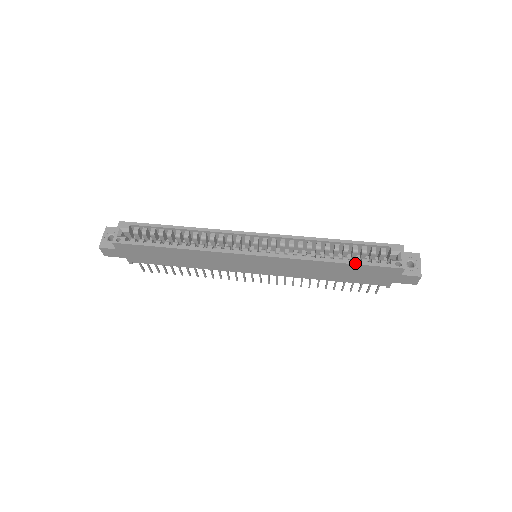
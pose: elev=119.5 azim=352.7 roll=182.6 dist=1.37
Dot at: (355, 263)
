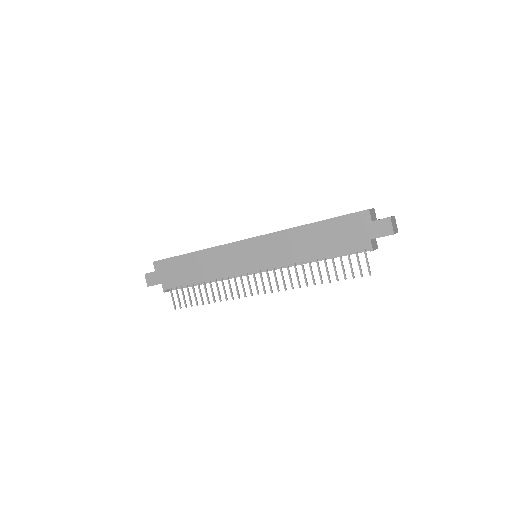
Dot at: (326, 219)
